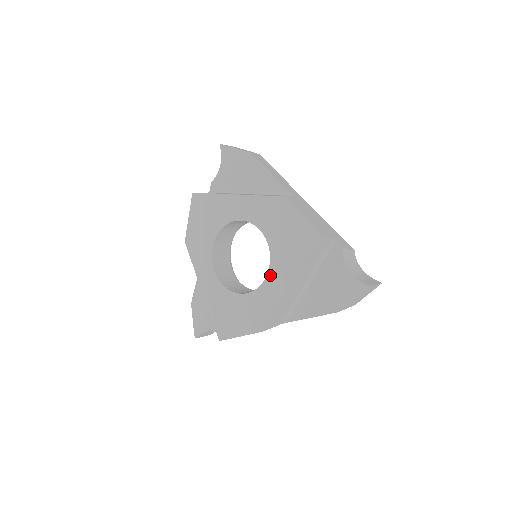
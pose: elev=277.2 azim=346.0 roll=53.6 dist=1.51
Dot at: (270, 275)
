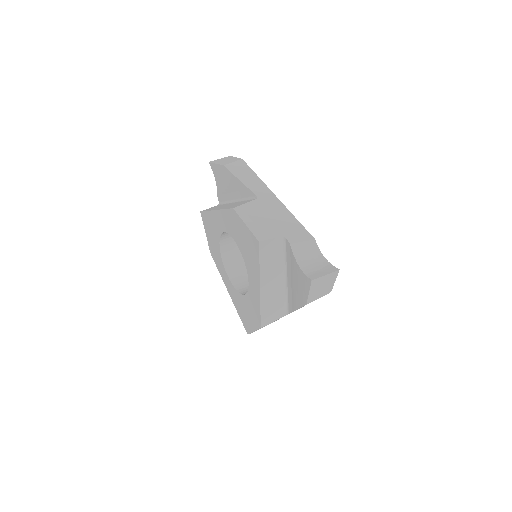
Dot at: (249, 278)
